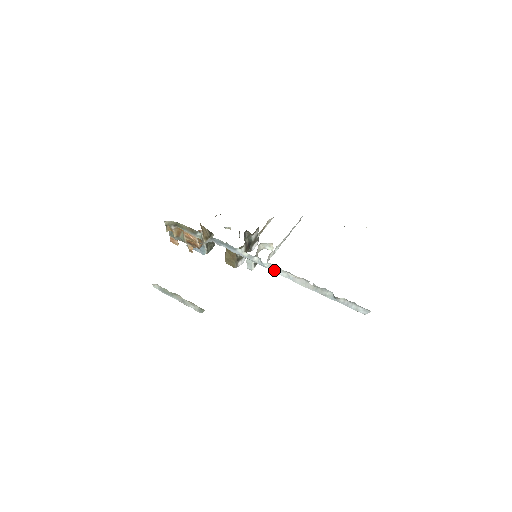
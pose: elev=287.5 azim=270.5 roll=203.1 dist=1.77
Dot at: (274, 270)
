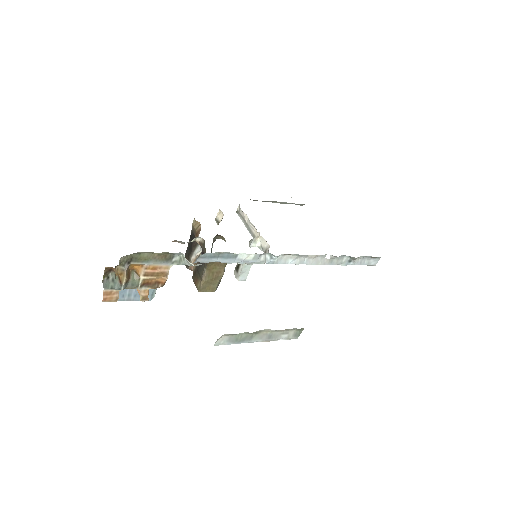
Dot at: (285, 262)
